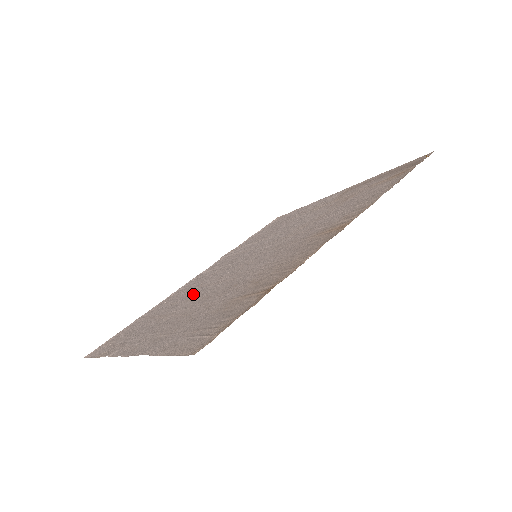
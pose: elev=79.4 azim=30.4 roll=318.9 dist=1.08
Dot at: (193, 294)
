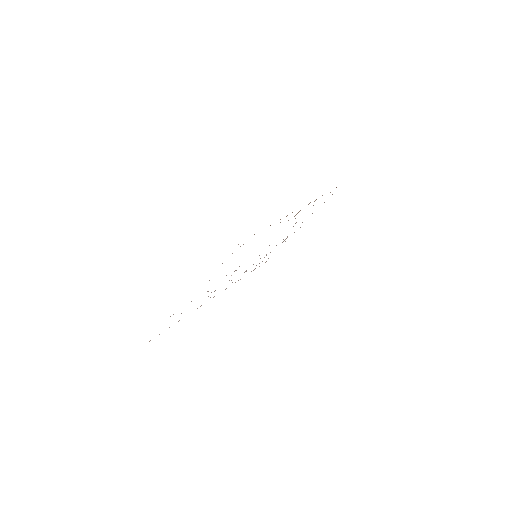
Dot at: occluded
